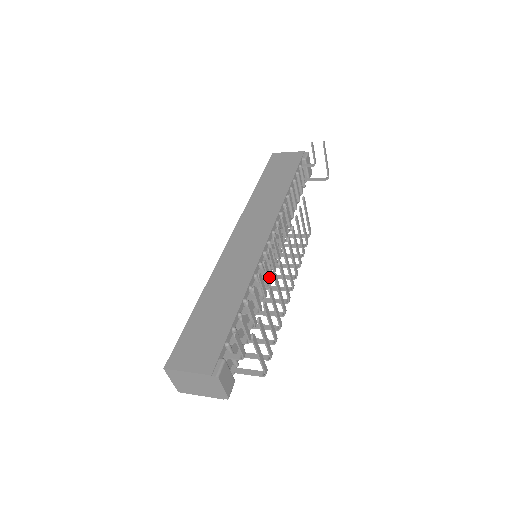
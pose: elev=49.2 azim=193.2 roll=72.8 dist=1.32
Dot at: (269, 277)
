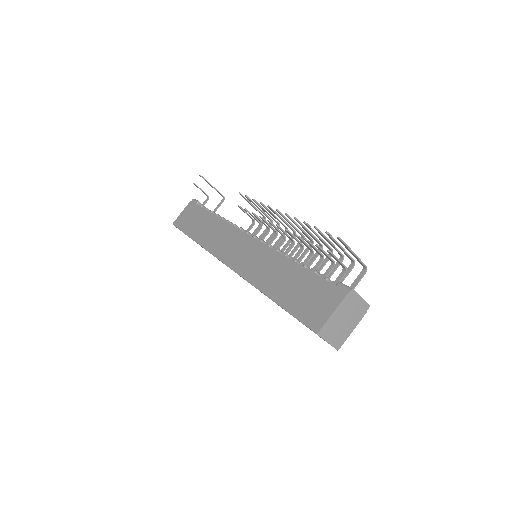
Dot at: (288, 236)
